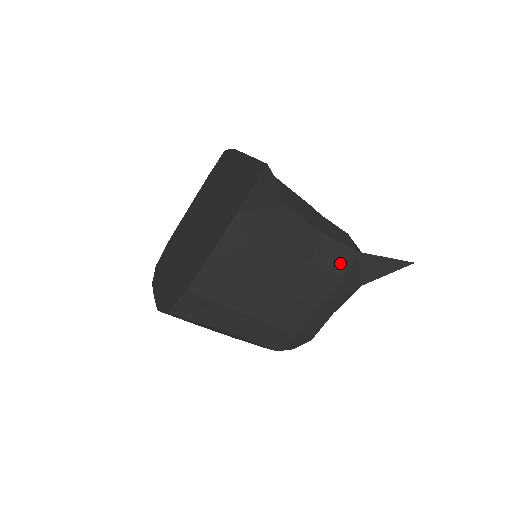
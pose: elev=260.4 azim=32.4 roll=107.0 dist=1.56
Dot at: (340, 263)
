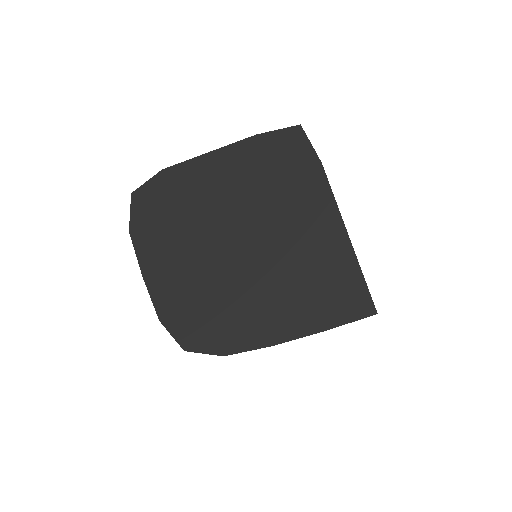
Dot at: occluded
